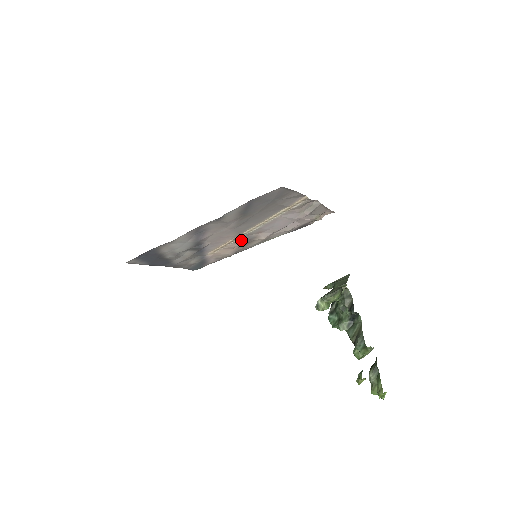
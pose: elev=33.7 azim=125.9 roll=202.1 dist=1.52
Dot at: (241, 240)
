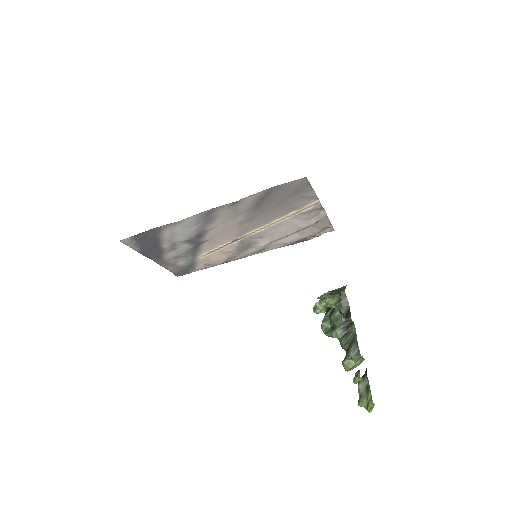
Dot at: (239, 243)
